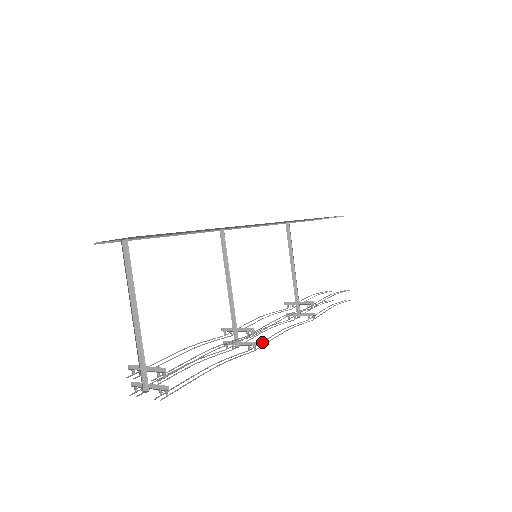
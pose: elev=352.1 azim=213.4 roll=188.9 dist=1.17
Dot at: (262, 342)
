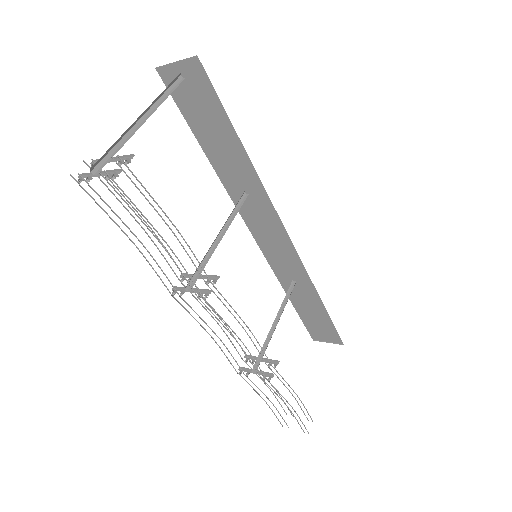
Dot at: (213, 314)
